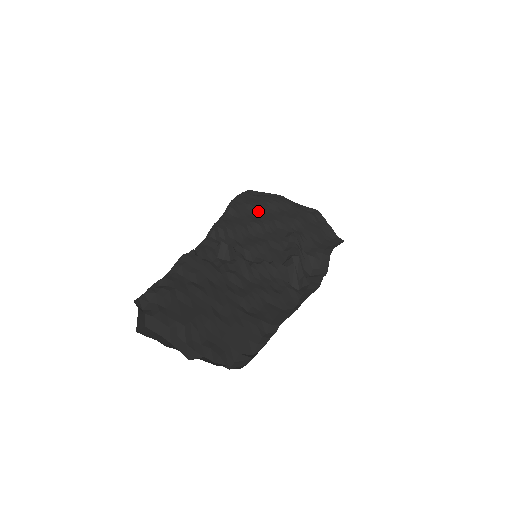
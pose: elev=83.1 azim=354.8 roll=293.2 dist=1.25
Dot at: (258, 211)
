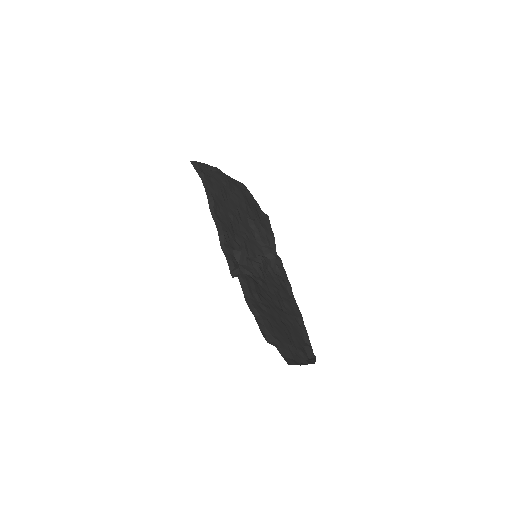
Dot at: (224, 198)
